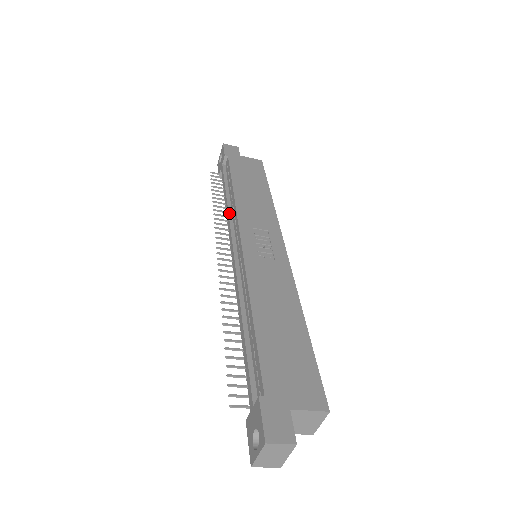
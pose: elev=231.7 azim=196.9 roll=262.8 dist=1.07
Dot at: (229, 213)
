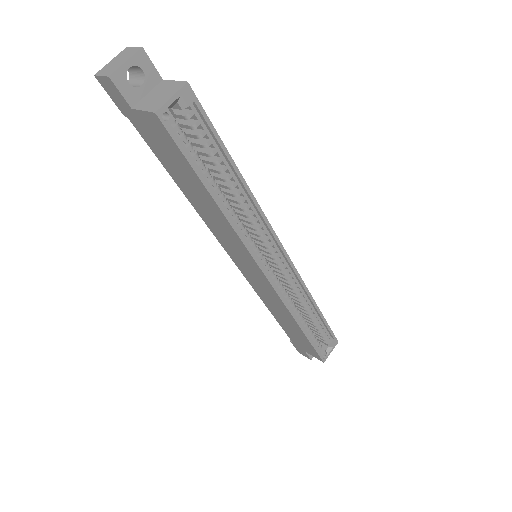
Dot at: occluded
